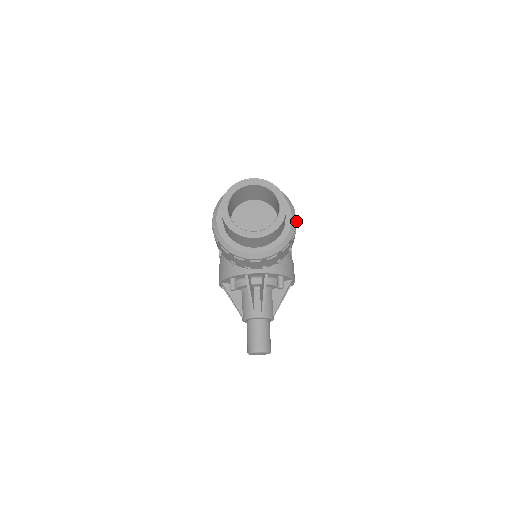
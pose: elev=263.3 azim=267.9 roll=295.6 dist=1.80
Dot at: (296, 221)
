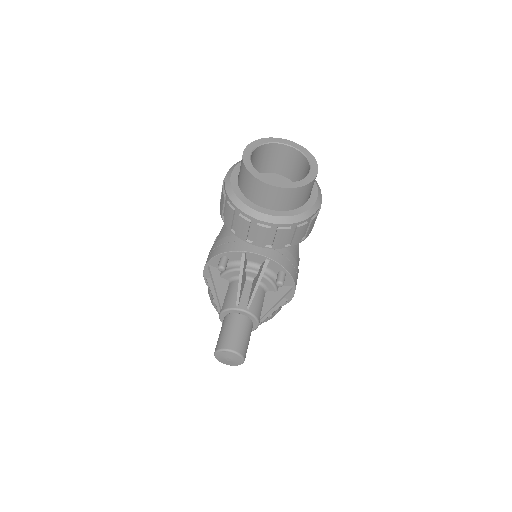
Dot at: (320, 205)
